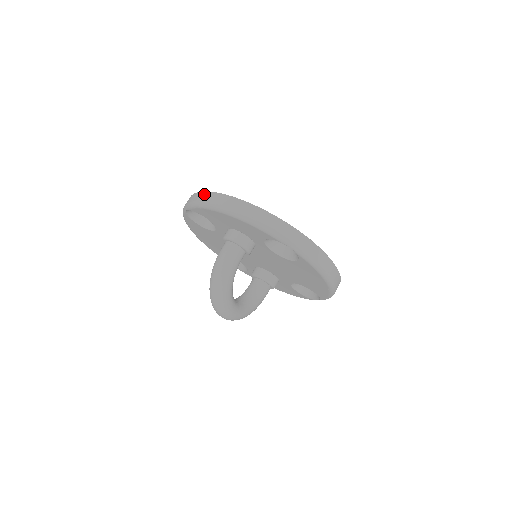
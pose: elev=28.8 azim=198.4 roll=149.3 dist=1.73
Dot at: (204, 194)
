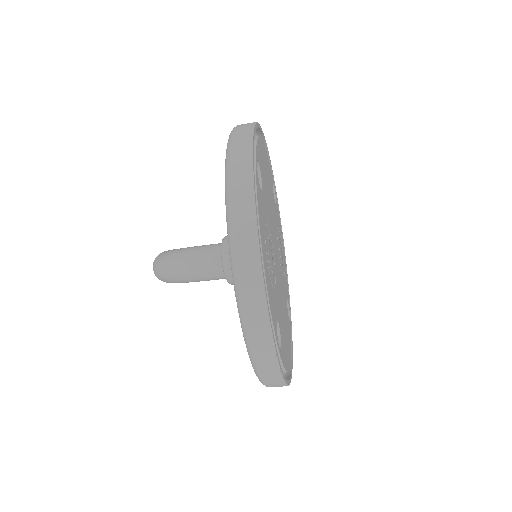
Dot at: (247, 195)
